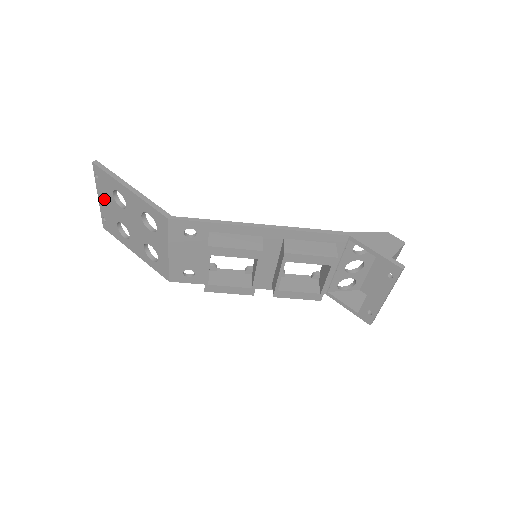
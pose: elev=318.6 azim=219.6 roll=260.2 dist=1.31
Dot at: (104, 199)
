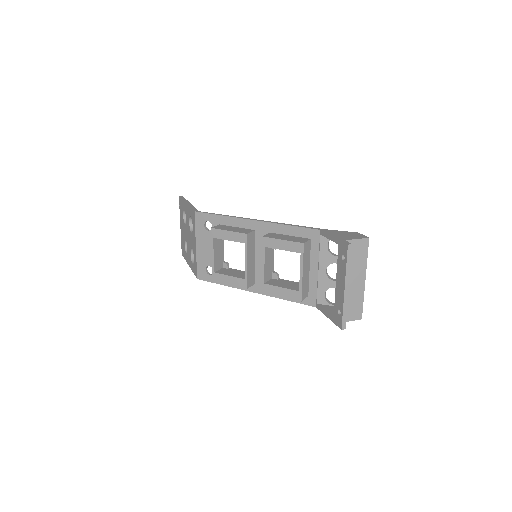
Dot at: occluded
